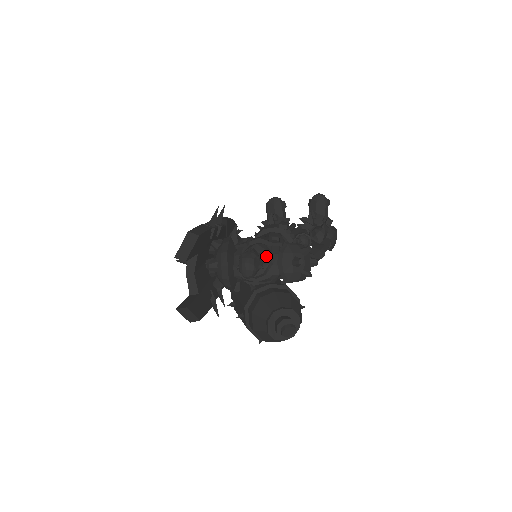
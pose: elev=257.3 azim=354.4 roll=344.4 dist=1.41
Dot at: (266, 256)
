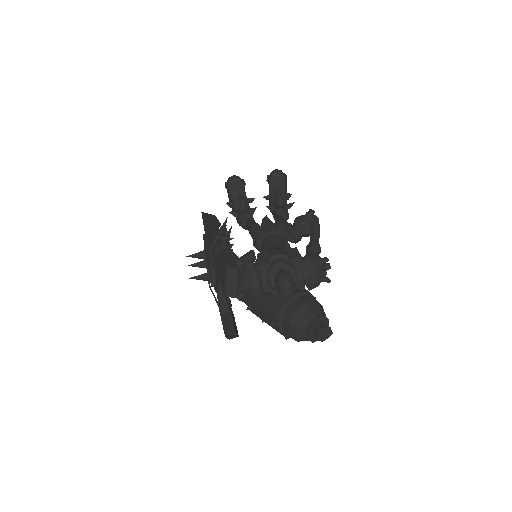
Dot at: (292, 272)
